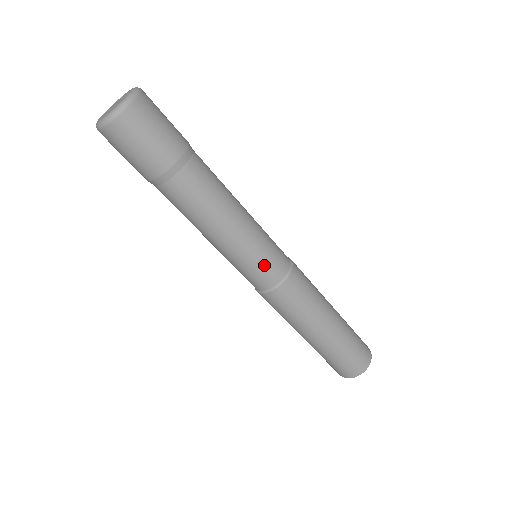
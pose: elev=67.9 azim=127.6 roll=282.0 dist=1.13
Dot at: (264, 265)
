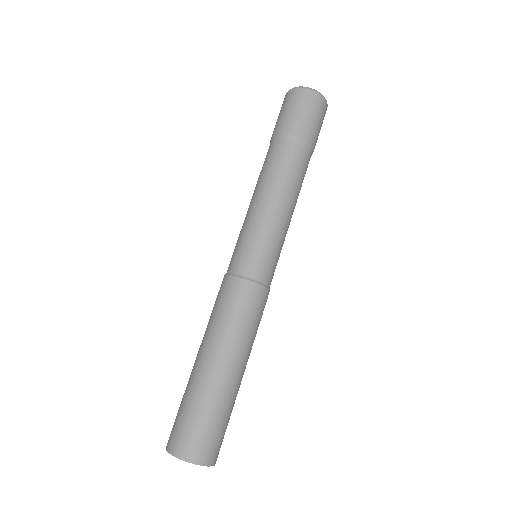
Dot at: (259, 252)
